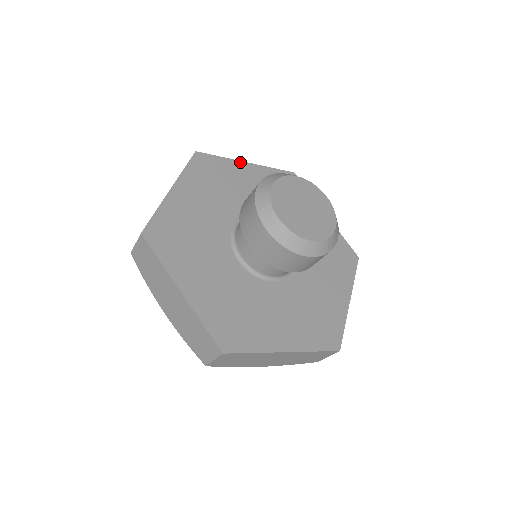
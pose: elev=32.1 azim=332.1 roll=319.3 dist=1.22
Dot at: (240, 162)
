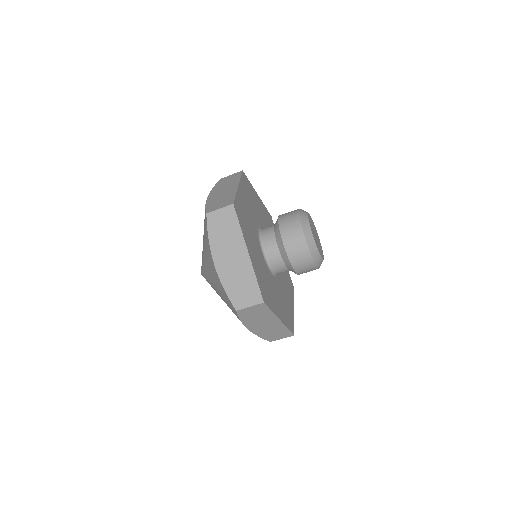
Dot at: occluded
